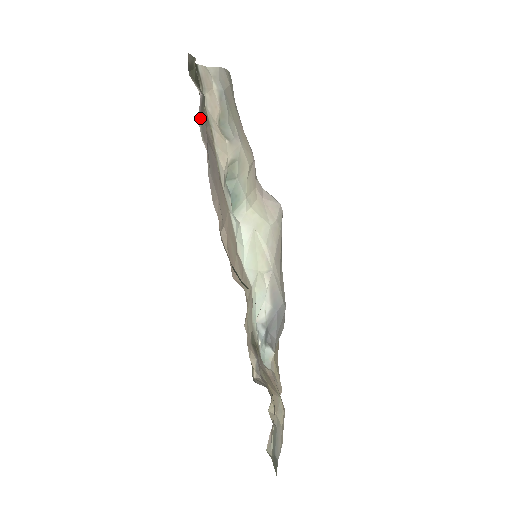
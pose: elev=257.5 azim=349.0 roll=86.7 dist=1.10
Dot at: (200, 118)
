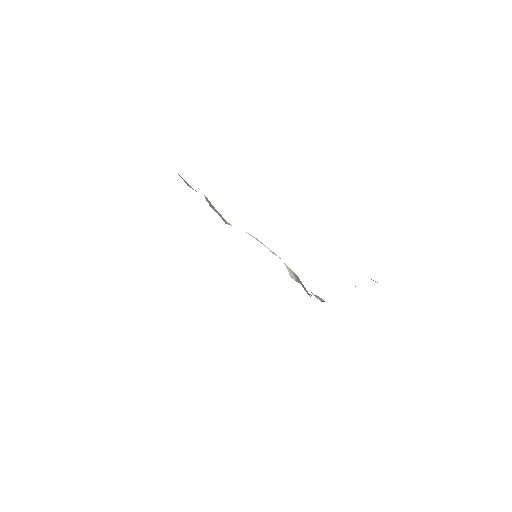
Dot at: occluded
